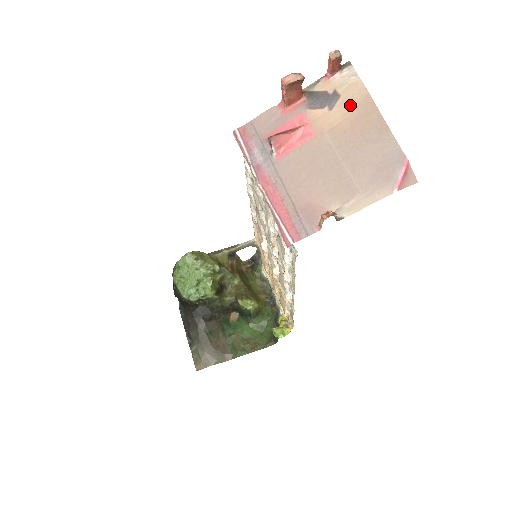
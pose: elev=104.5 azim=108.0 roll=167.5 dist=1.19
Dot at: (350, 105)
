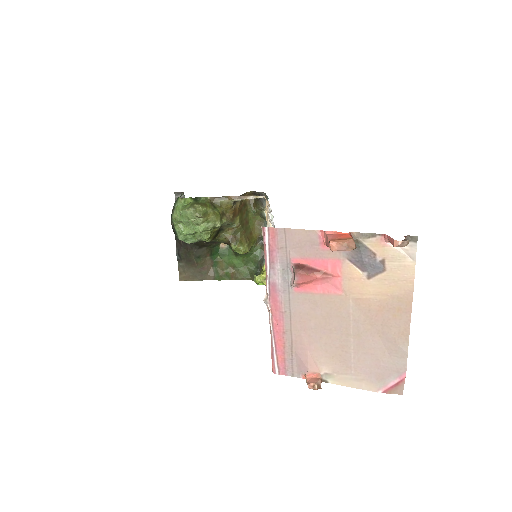
Dot at: (389, 288)
